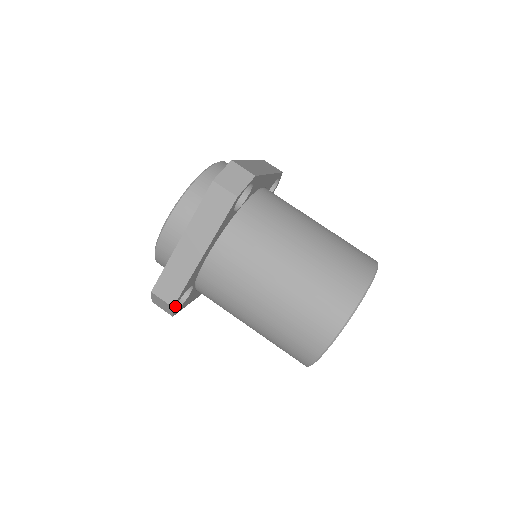
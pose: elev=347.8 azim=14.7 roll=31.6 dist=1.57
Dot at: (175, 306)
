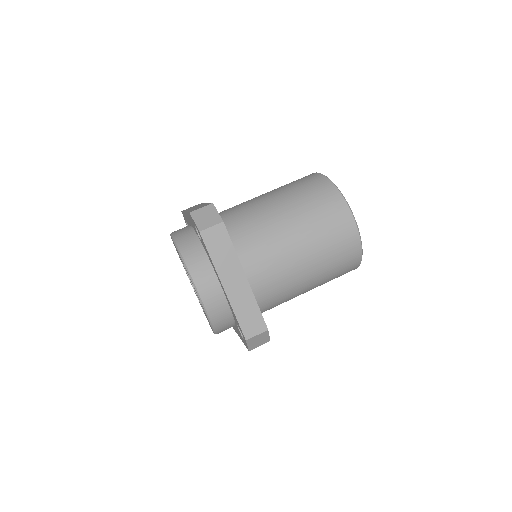
Dot at: occluded
